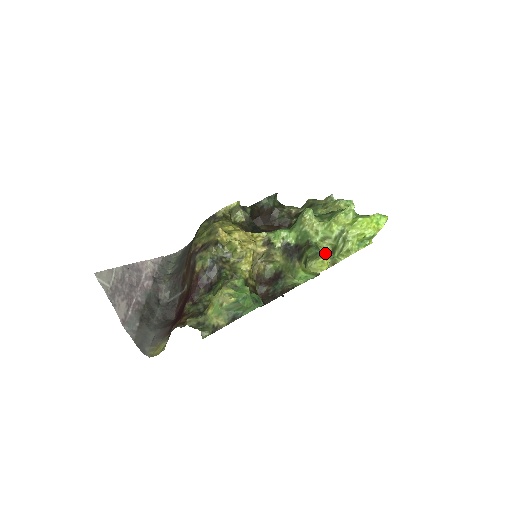
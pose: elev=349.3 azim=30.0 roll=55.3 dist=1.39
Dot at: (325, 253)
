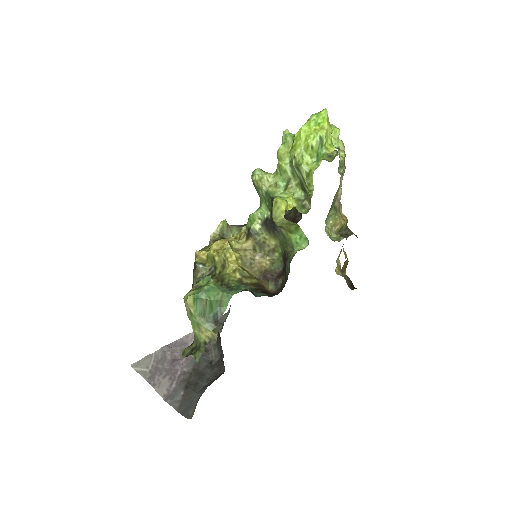
Dot at: (281, 194)
